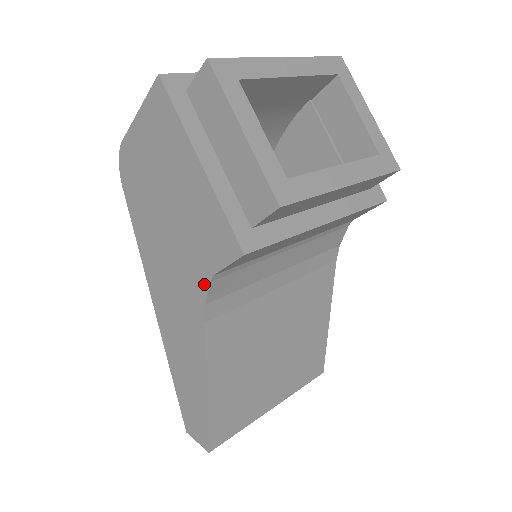
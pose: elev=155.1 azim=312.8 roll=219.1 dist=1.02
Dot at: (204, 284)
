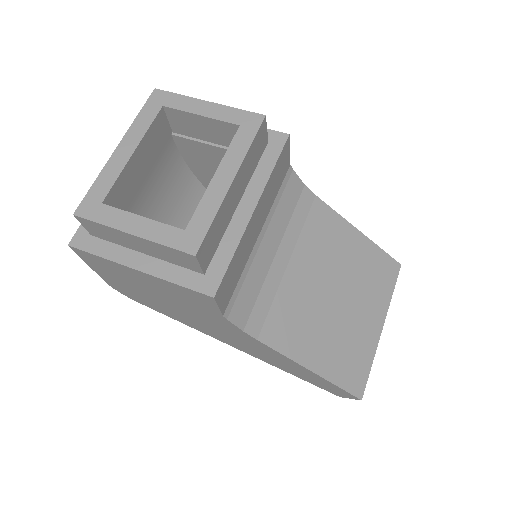
Dot at: (227, 323)
